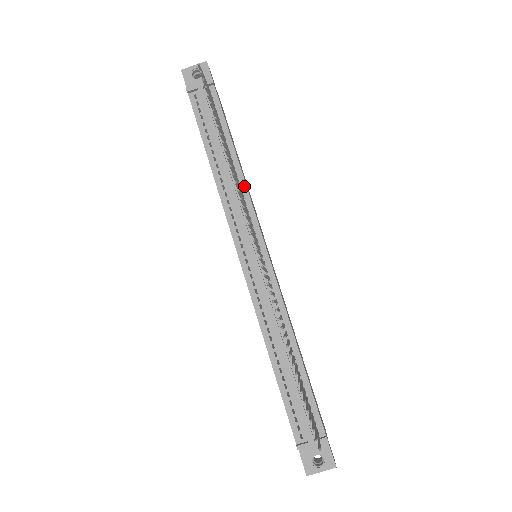
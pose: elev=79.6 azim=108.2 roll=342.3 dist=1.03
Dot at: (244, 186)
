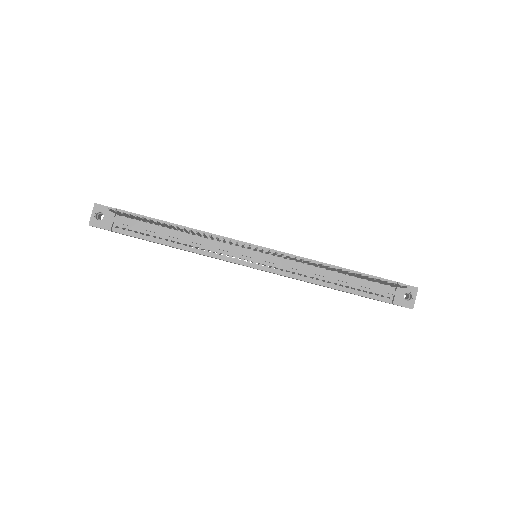
Dot at: (205, 234)
